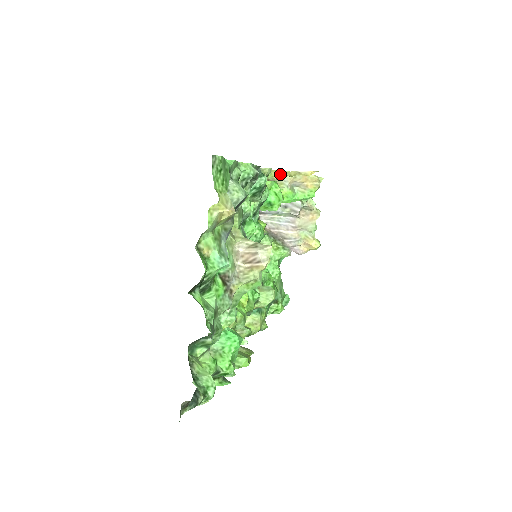
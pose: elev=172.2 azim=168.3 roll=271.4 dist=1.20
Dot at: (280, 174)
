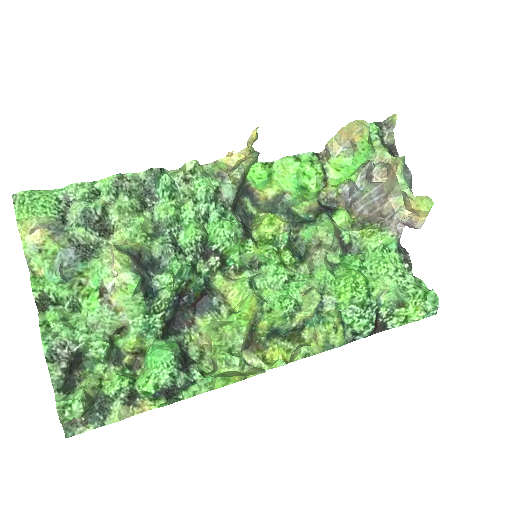
Dot at: (239, 156)
